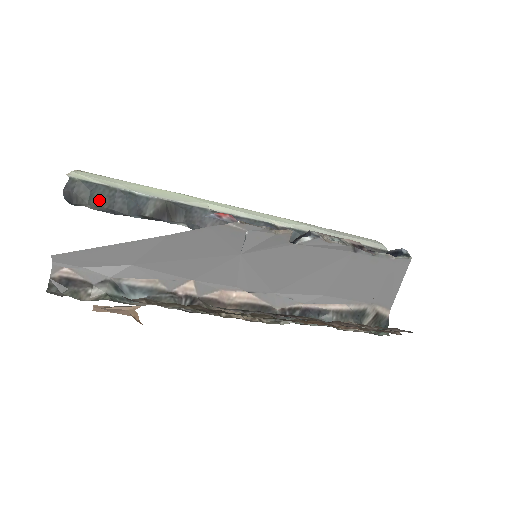
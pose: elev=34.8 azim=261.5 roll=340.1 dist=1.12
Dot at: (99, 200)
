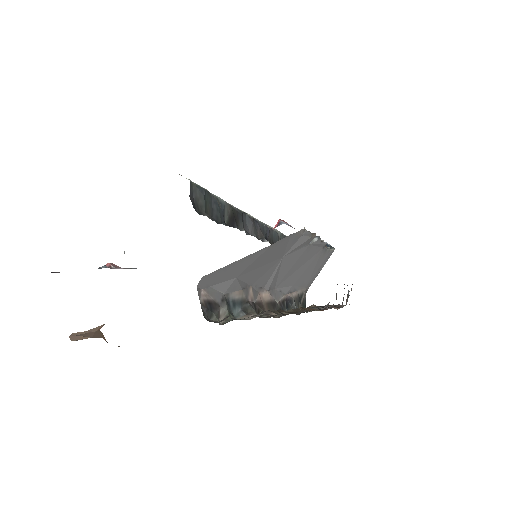
Dot at: (207, 207)
